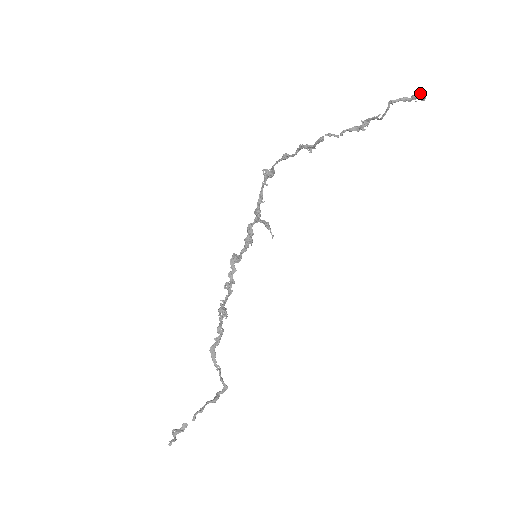
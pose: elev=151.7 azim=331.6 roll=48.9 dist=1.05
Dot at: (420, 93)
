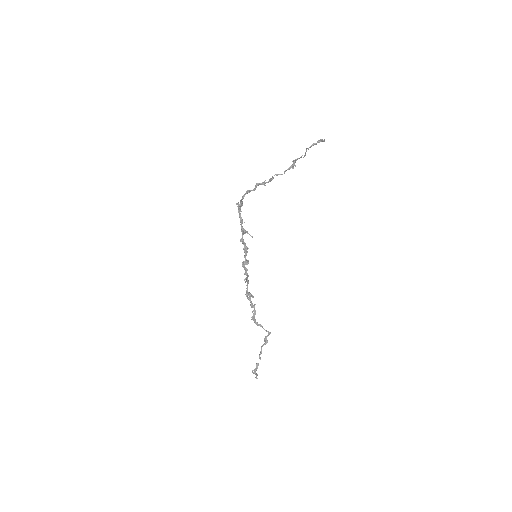
Dot at: (322, 140)
